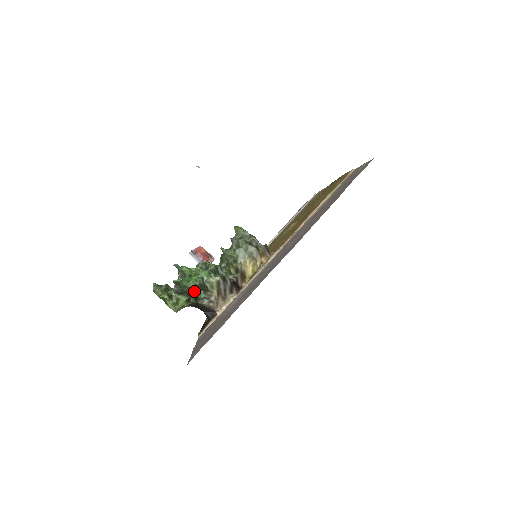
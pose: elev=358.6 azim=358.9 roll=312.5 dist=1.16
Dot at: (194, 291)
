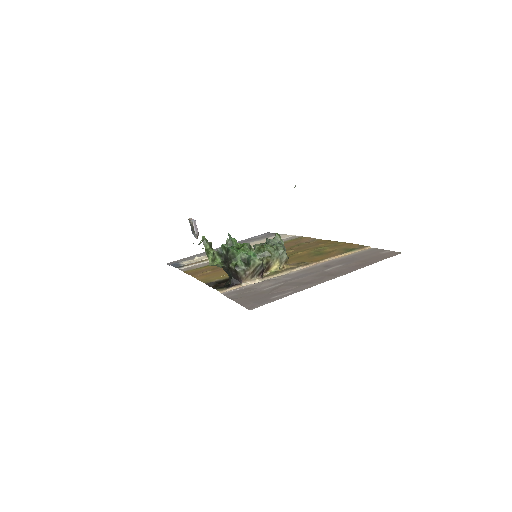
Dot at: (237, 260)
